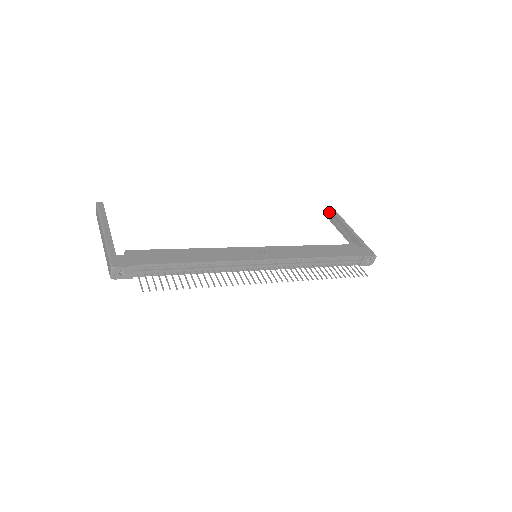
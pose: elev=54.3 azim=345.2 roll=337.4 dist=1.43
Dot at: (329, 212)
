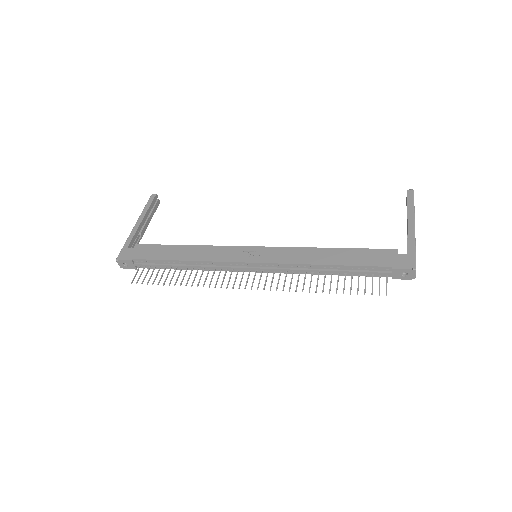
Dot at: occluded
